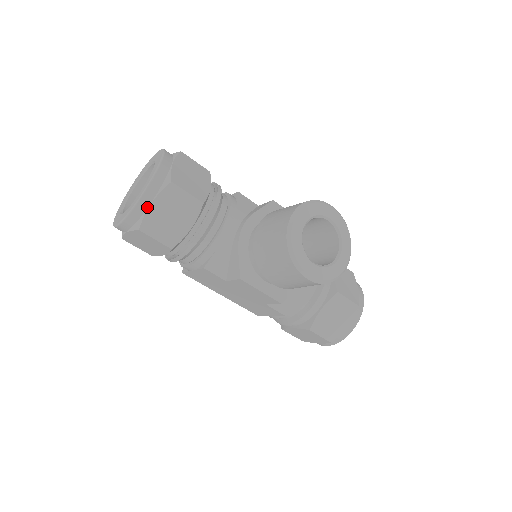
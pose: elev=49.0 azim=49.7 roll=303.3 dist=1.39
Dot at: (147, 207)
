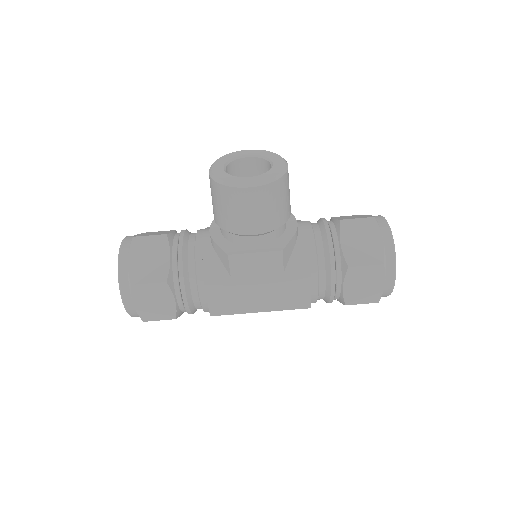
Dot at: (127, 266)
